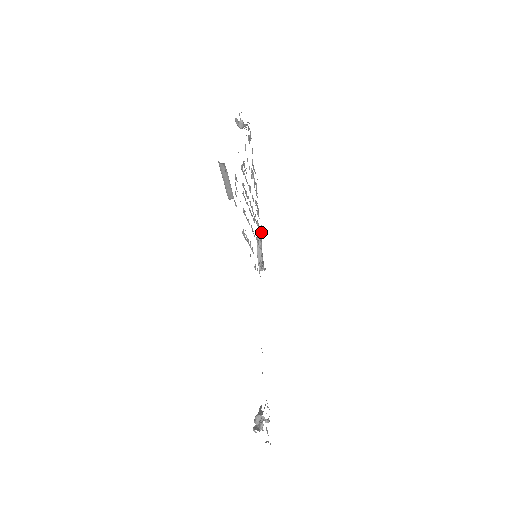
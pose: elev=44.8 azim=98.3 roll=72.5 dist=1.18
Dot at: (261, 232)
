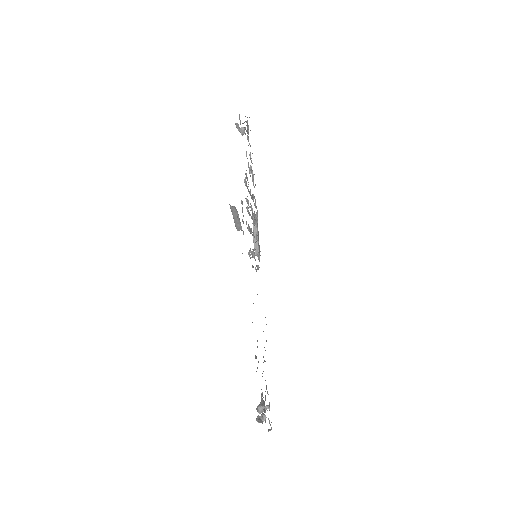
Dot at: (257, 217)
